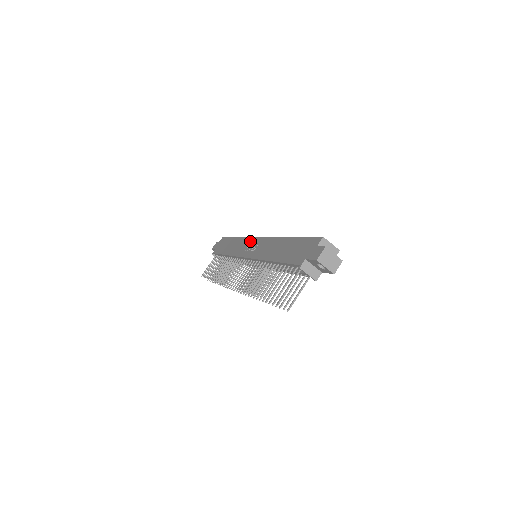
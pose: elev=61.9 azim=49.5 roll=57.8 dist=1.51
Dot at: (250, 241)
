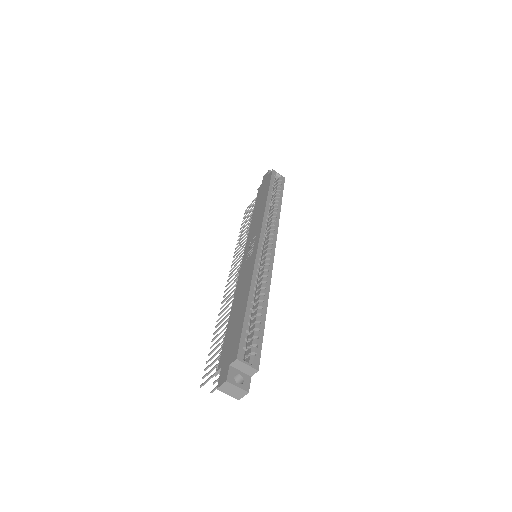
Dot at: (257, 232)
